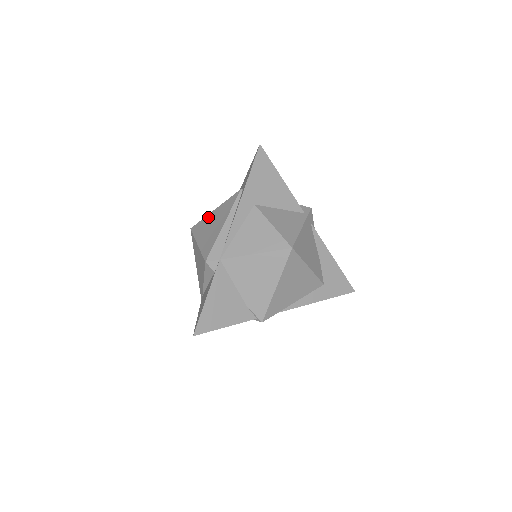
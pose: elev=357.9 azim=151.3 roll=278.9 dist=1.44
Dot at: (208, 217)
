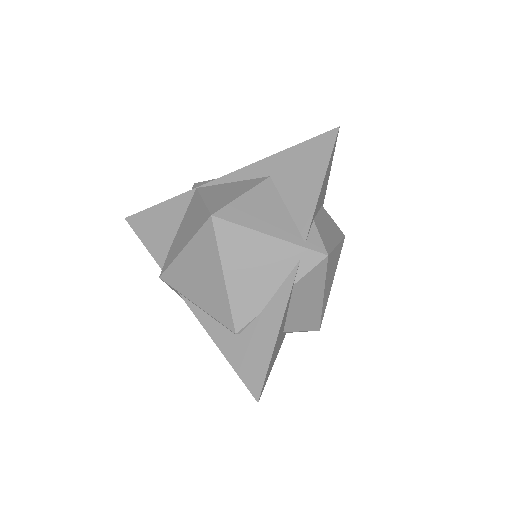
Dot at: occluded
